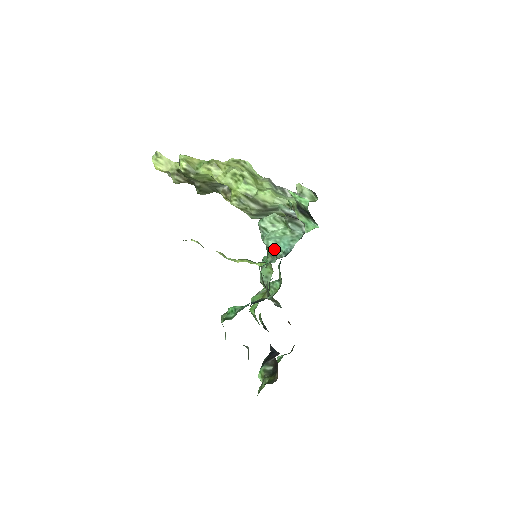
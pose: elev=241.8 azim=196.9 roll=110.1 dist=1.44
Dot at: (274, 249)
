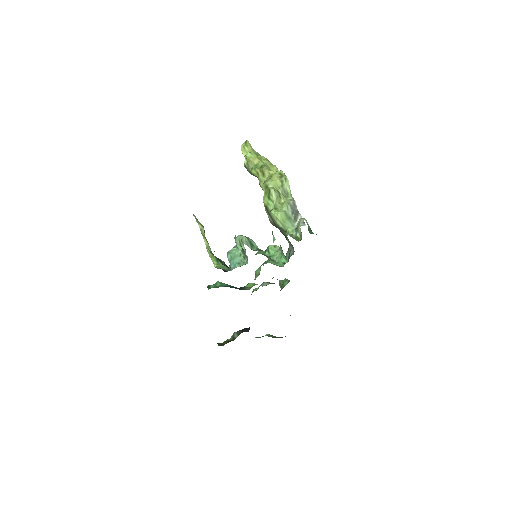
Dot at: (229, 262)
